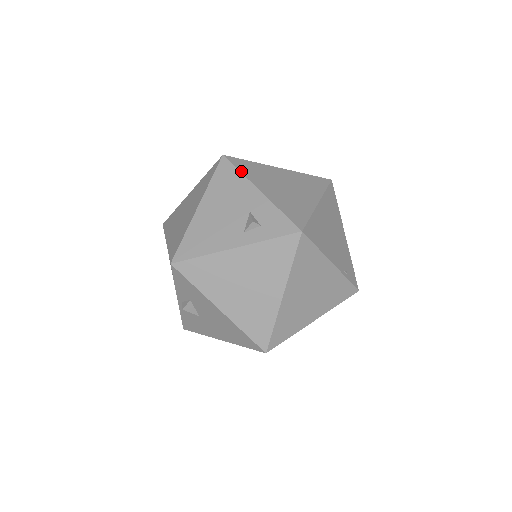
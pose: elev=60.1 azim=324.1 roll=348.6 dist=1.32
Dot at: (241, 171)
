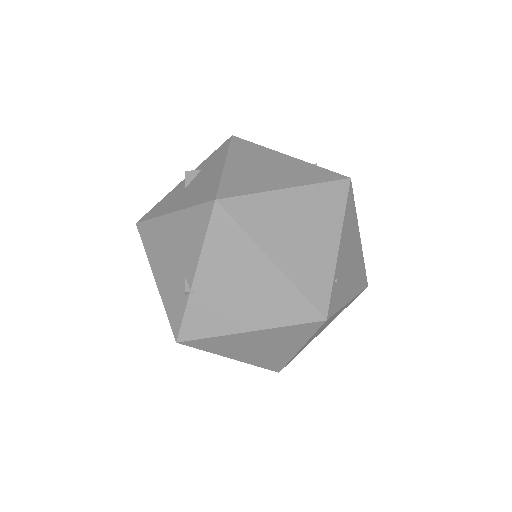
Dot at: occluded
